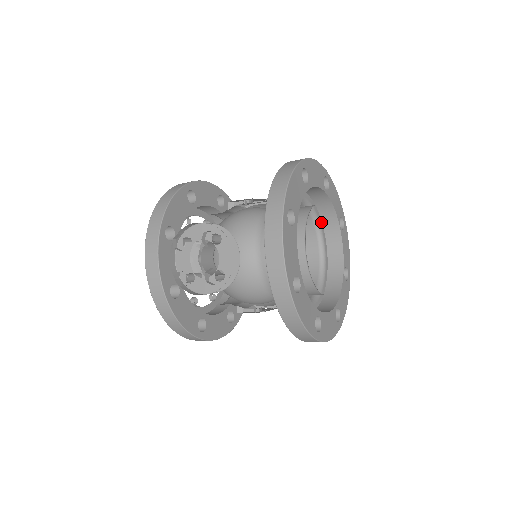
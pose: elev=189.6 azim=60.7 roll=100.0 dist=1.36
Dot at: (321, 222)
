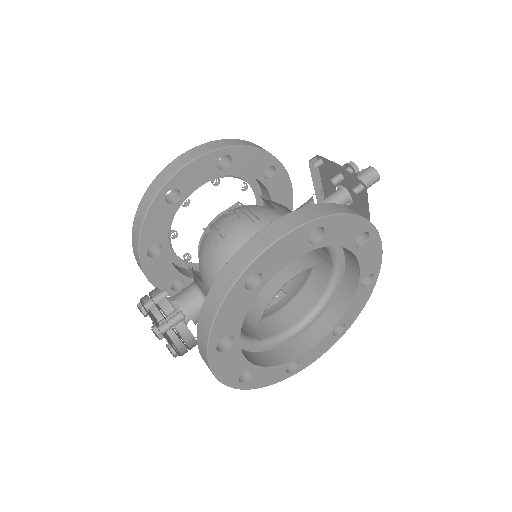
Dot at: occluded
